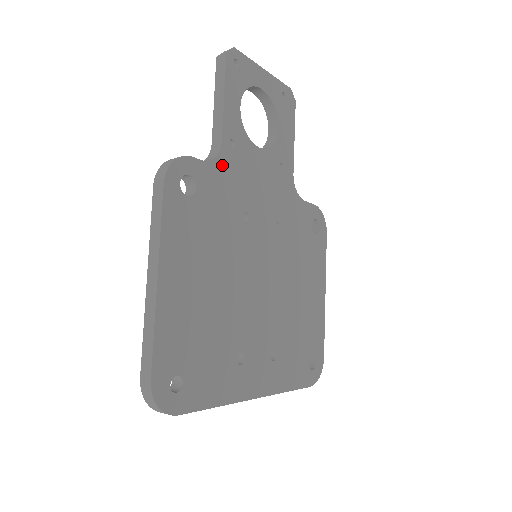
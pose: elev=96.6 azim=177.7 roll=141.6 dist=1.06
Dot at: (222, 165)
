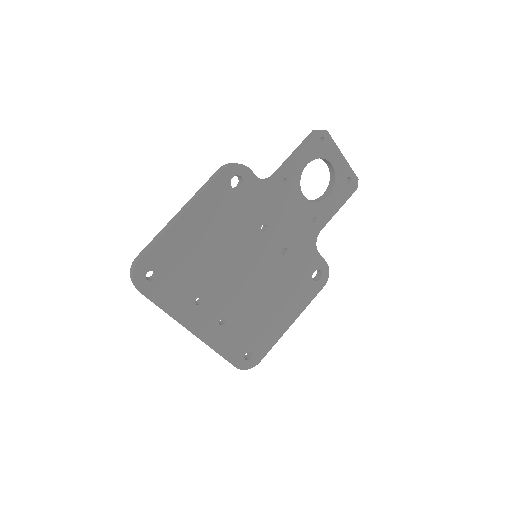
Dot at: (268, 187)
